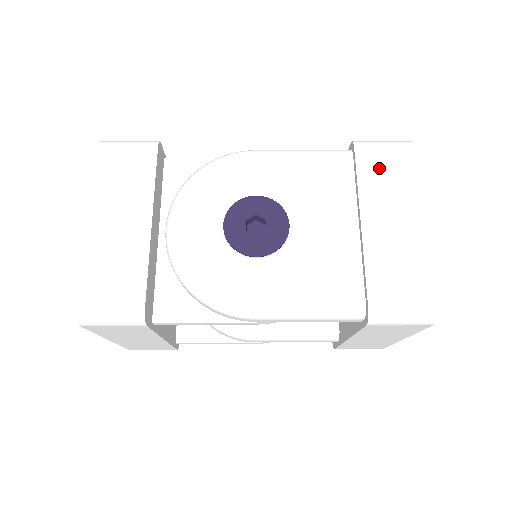
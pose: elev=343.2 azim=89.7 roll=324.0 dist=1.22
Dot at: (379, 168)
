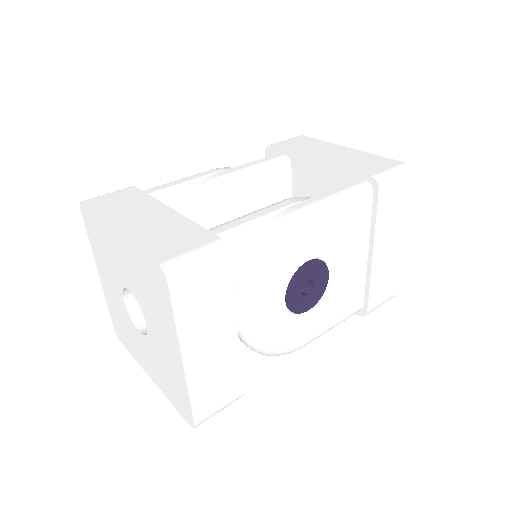
Dot at: (390, 205)
